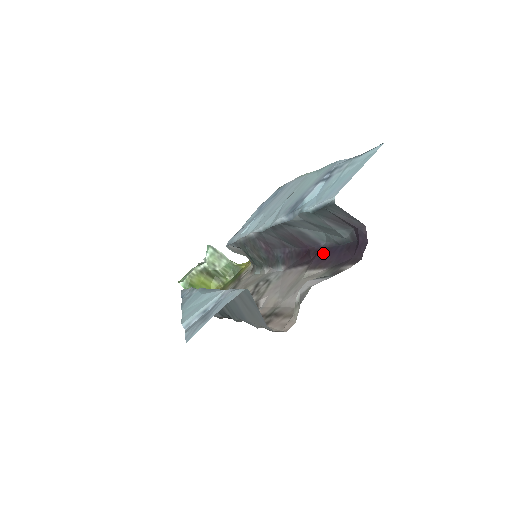
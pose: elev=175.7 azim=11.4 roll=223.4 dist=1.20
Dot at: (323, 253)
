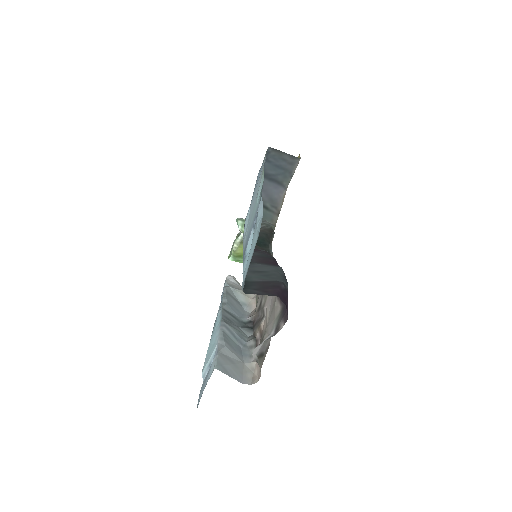
Dot at: occluded
